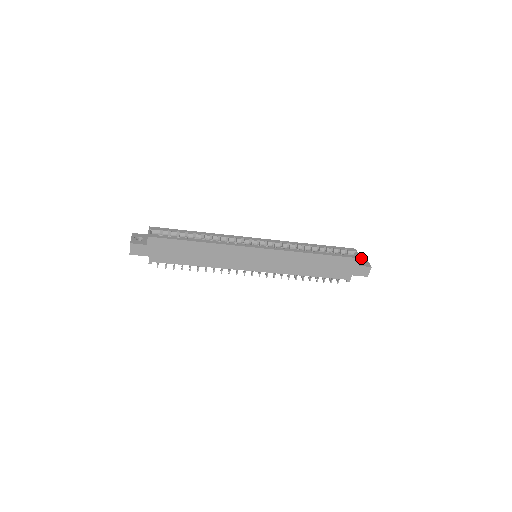
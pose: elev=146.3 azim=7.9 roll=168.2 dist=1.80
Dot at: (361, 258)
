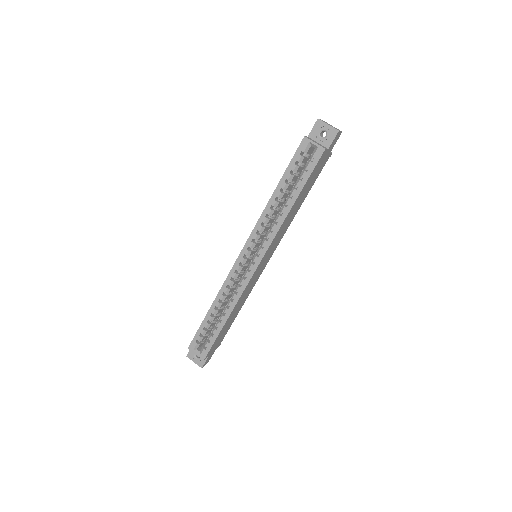
Dot at: (317, 129)
